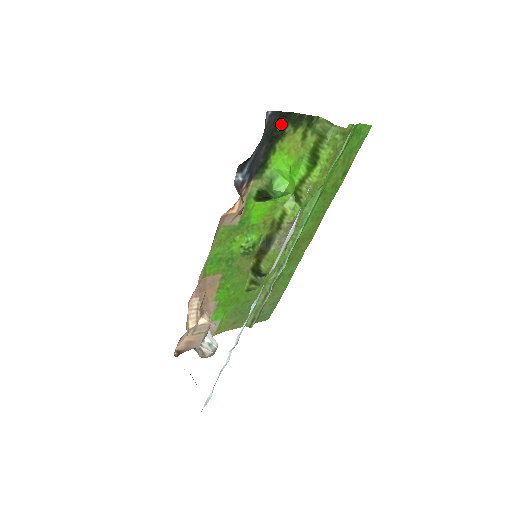
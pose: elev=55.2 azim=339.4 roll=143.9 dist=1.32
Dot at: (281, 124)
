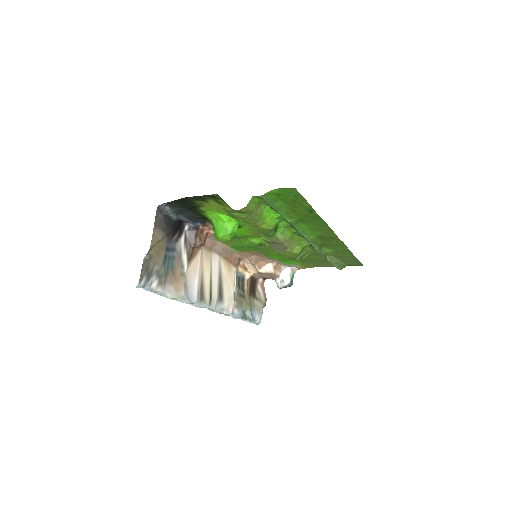
Dot at: (187, 202)
